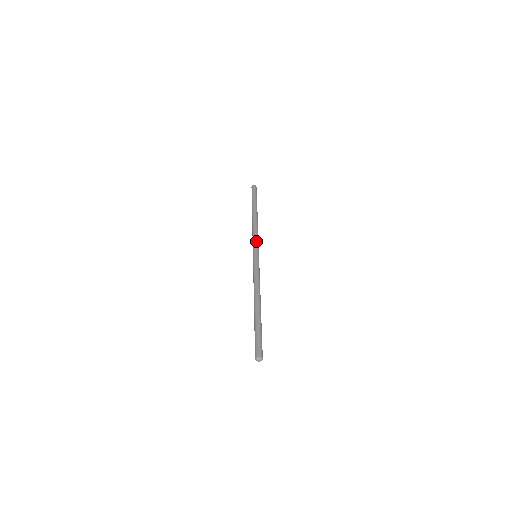
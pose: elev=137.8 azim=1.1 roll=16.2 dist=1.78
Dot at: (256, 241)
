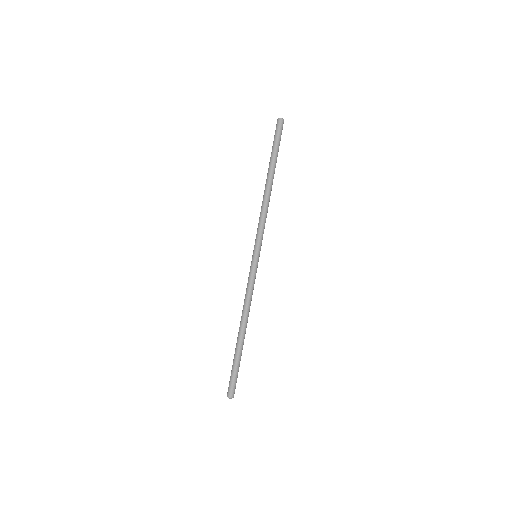
Dot at: (260, 234)
